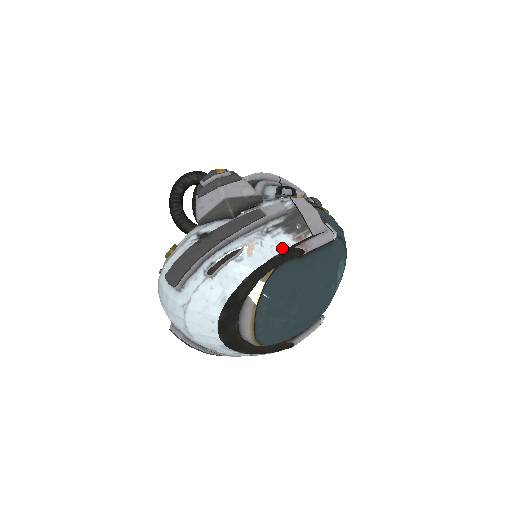
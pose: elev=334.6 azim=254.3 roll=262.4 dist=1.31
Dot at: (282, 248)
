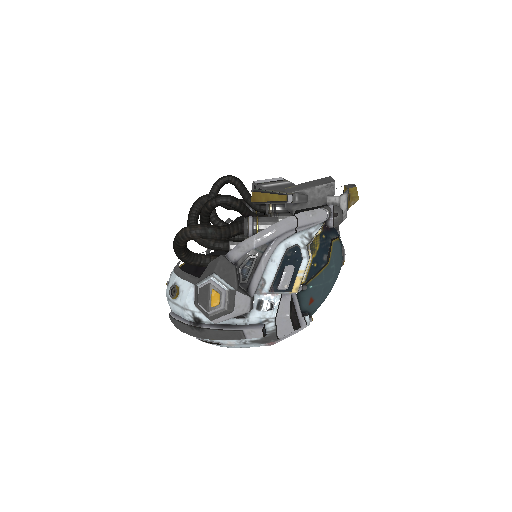
Dot at: occluded
